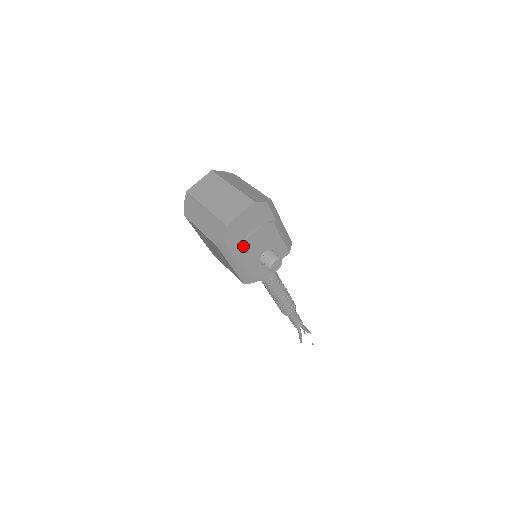
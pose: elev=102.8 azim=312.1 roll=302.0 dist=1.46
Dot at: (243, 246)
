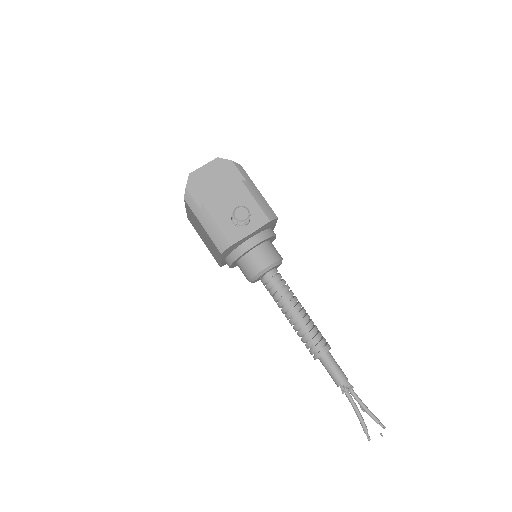
Dot at: (208, 197)
